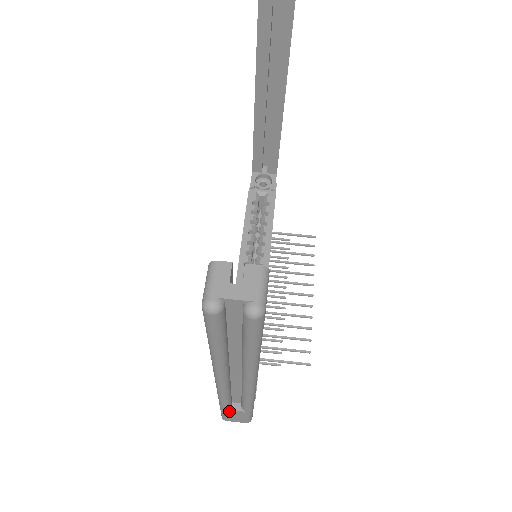
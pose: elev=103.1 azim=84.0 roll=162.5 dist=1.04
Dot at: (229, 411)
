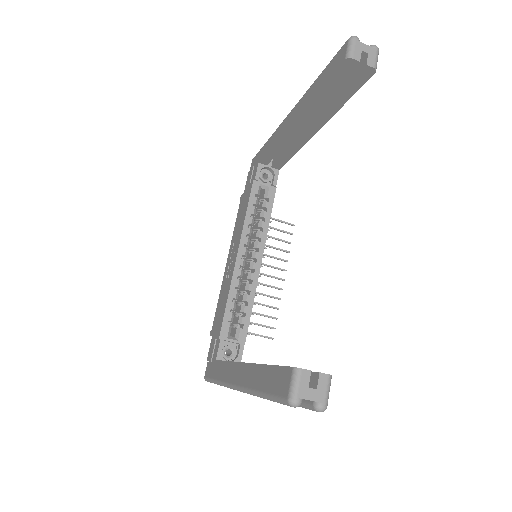
Dot at: occluded
